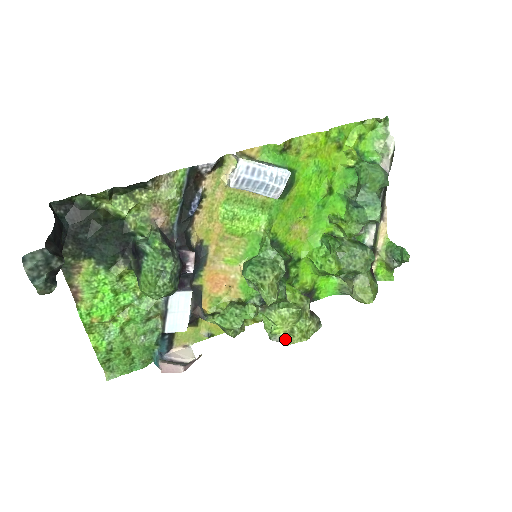
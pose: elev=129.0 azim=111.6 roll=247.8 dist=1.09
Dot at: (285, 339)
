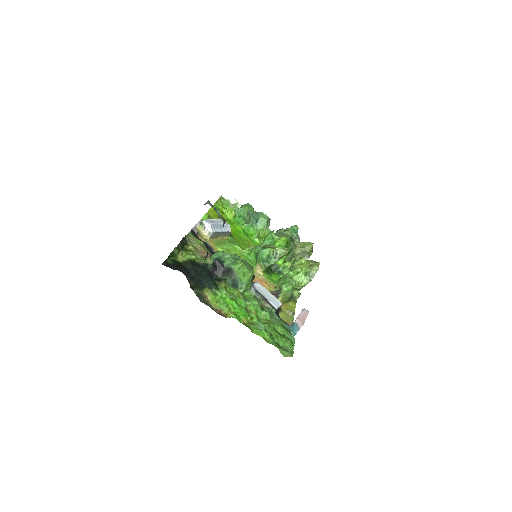
Dot at: (314, 270)
